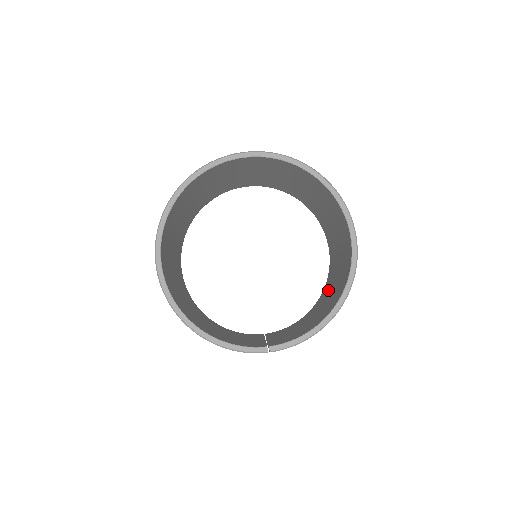
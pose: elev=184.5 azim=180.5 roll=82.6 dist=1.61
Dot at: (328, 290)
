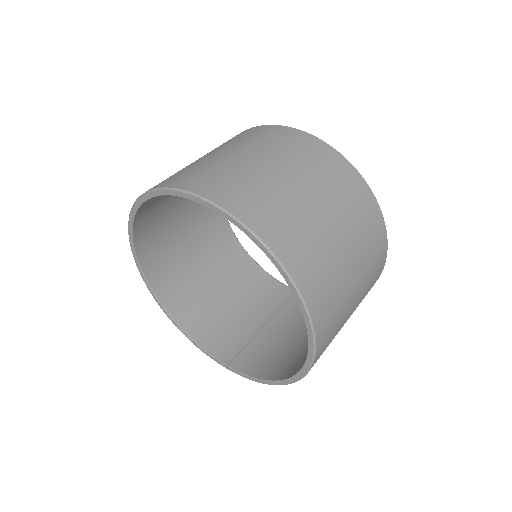
Dot at: occluded
